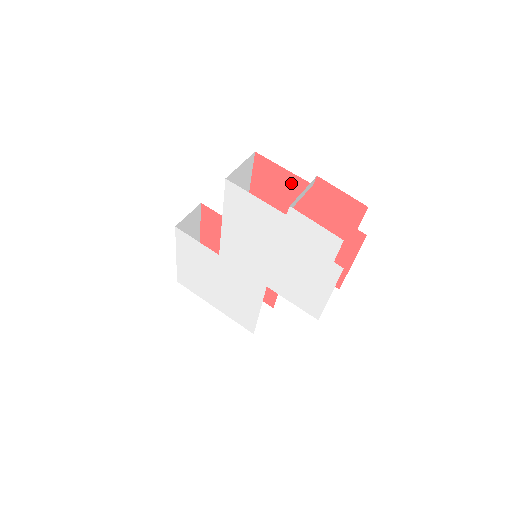
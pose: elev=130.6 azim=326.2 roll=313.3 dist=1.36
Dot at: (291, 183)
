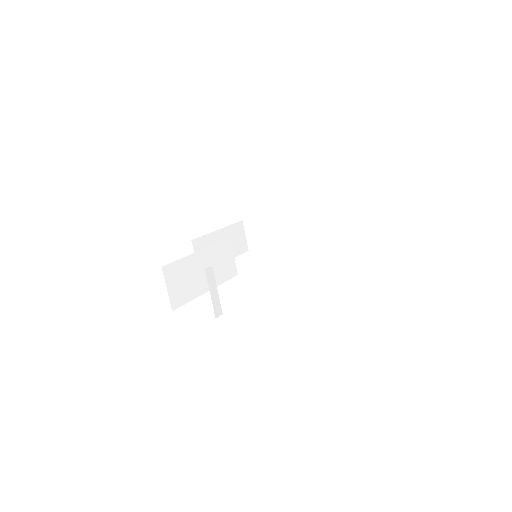
Dot at: occluded
